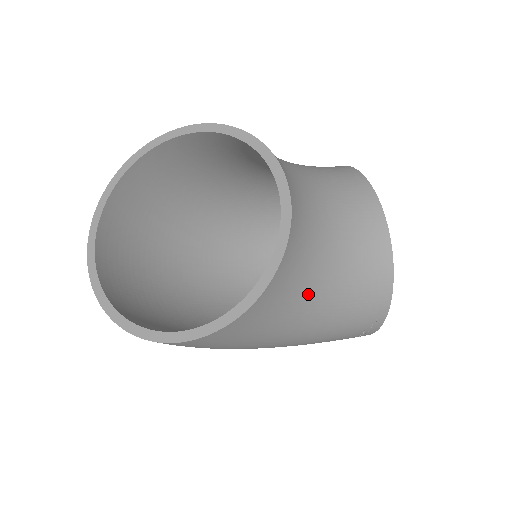
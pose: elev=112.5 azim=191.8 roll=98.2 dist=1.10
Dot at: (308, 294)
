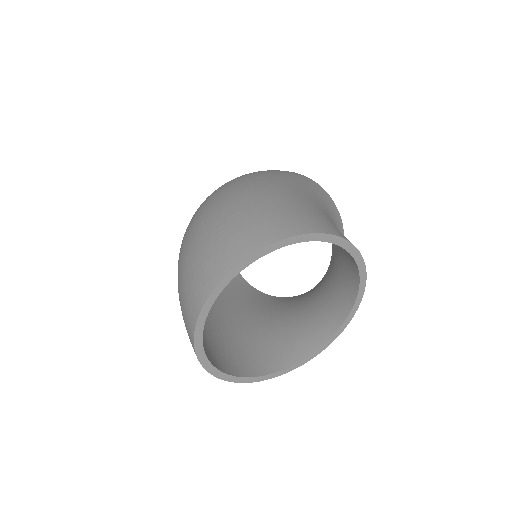
Dot at: occluded
